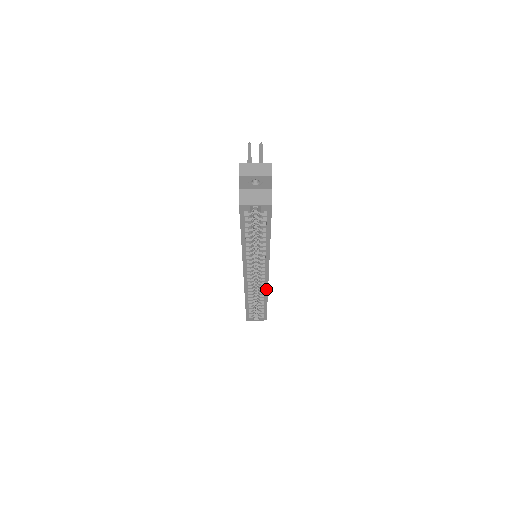
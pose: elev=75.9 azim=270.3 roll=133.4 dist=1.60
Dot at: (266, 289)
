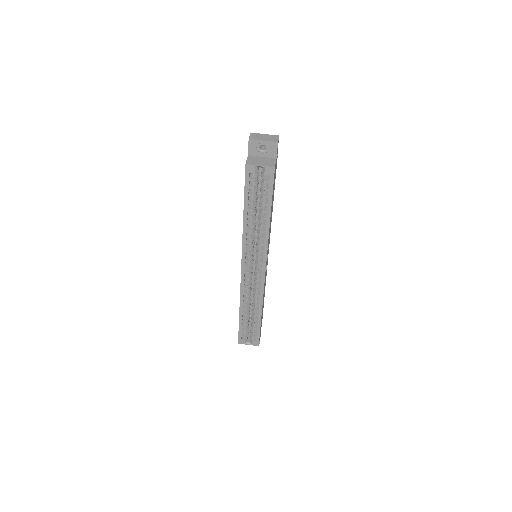
Dot at: (262, 293)
